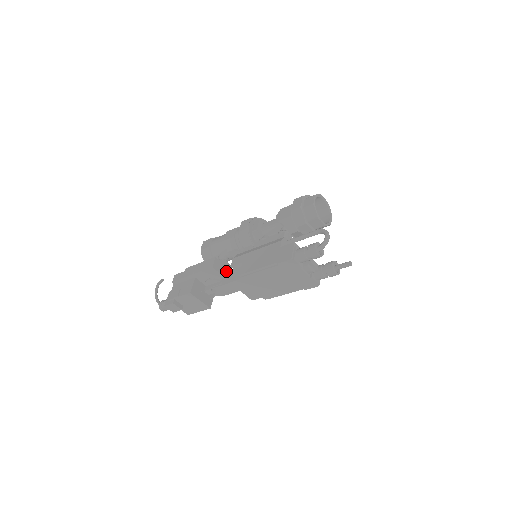
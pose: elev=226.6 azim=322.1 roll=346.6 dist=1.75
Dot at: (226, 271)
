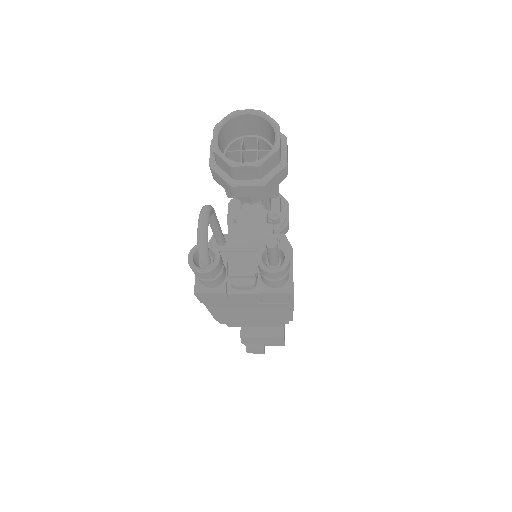
Dot at: occluded
